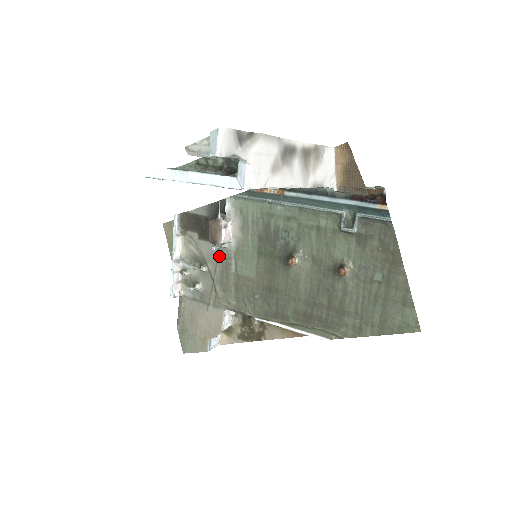
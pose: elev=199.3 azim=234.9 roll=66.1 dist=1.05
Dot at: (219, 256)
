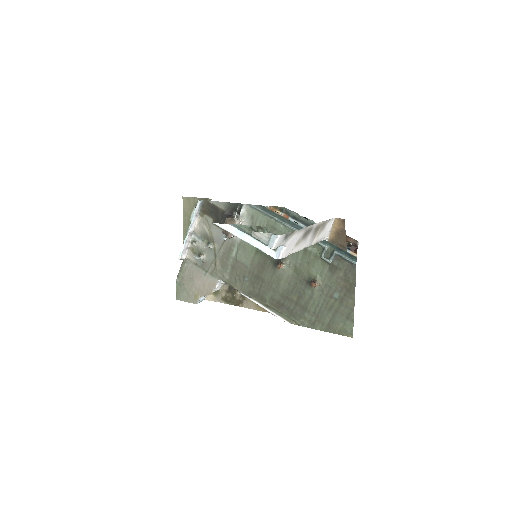
Dot at: (225, 241)
